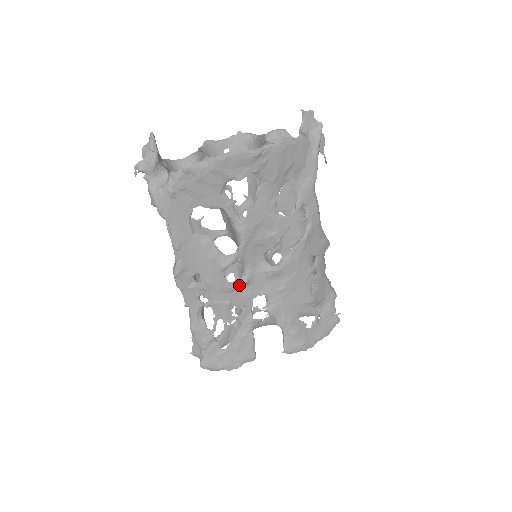
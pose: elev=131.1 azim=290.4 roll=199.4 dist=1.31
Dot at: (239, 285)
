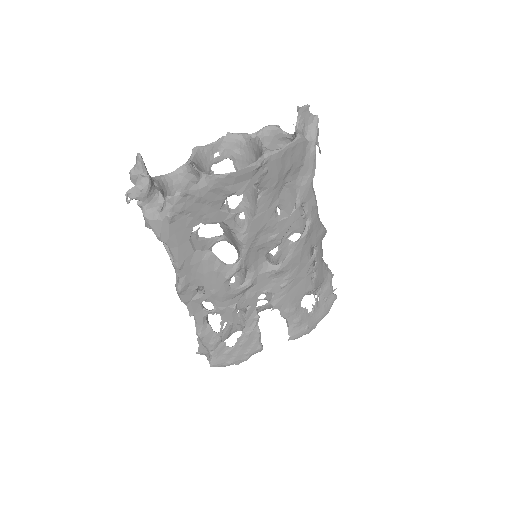
Dot at: (243, 289)
